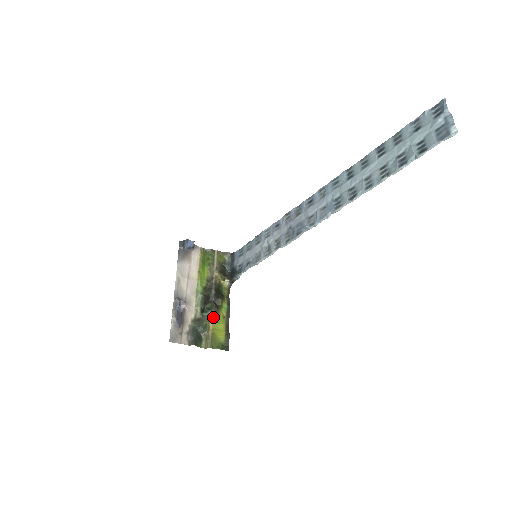
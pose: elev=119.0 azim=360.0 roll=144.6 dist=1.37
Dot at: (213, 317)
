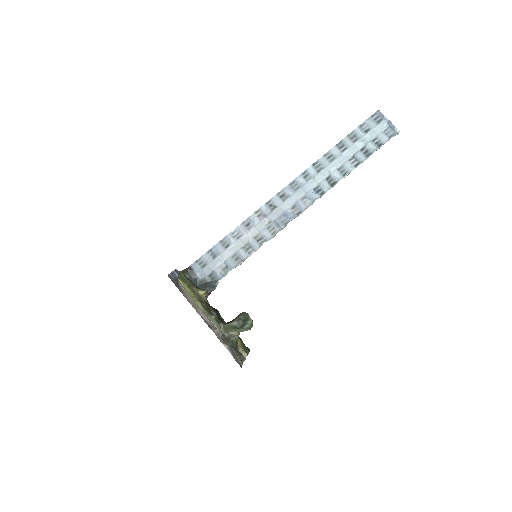
Dot at: (252, 325)
